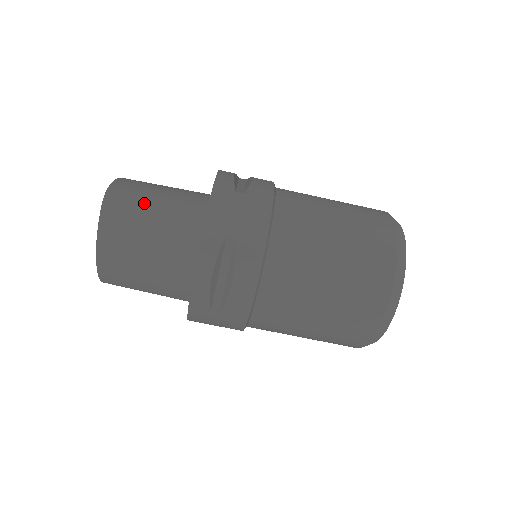
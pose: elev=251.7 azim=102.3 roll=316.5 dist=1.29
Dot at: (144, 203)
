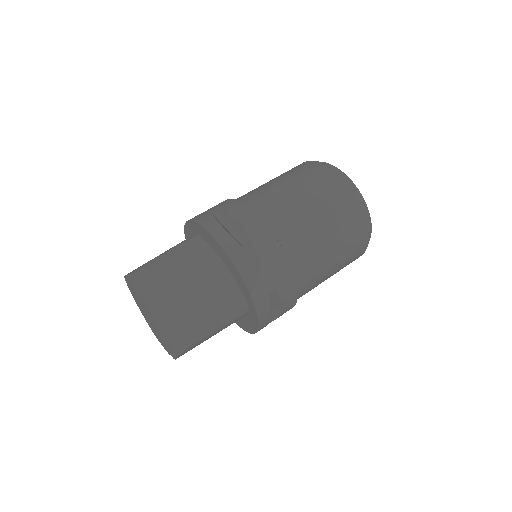
Dot at: (153, 259)
